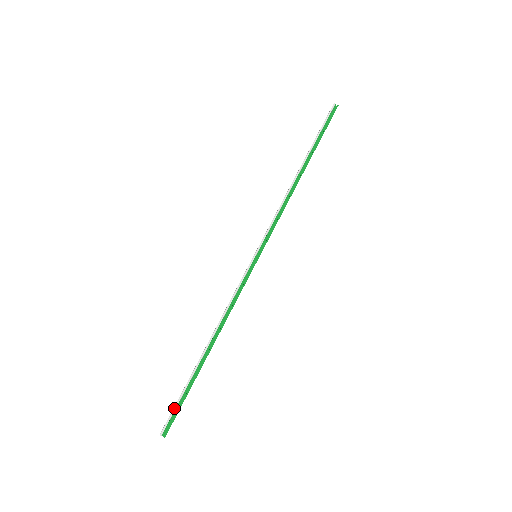
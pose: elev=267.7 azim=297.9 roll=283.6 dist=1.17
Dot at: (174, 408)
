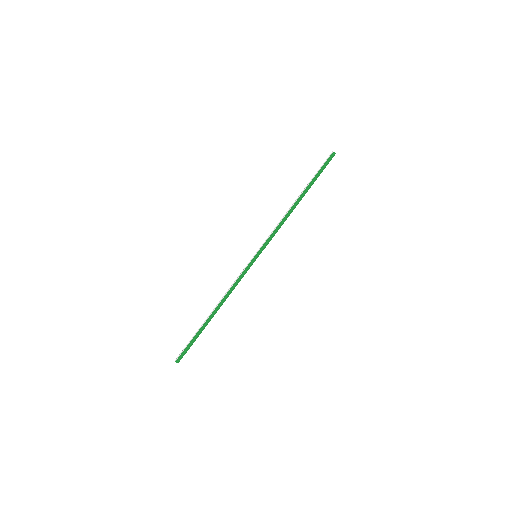
Dot at: (186, 346)
